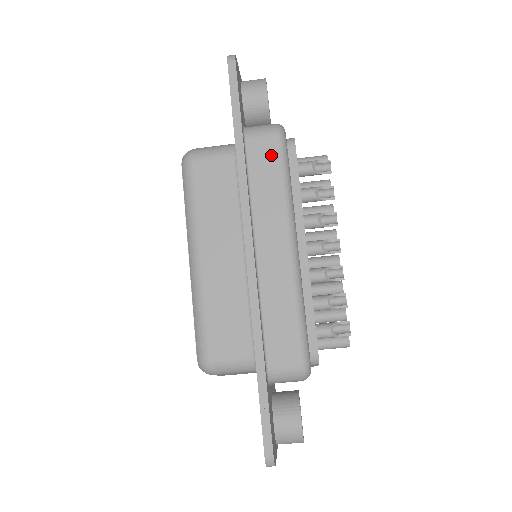
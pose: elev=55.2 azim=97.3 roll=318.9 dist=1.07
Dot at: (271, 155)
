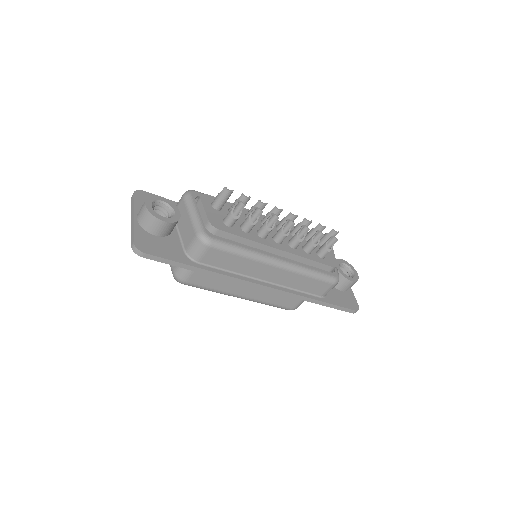
Dot at: (219, 255)
